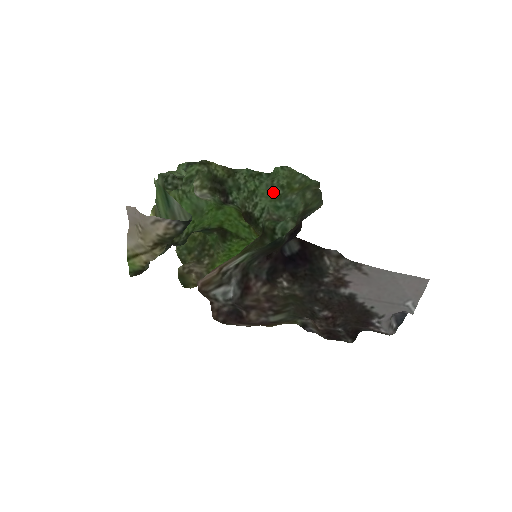
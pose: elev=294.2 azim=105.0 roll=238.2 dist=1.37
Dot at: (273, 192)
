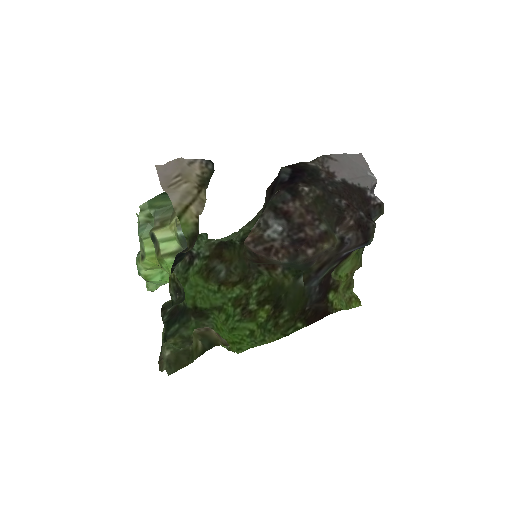
Dot at: occluded
